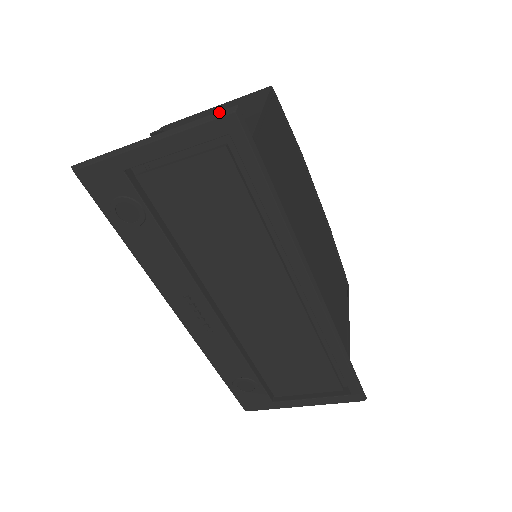
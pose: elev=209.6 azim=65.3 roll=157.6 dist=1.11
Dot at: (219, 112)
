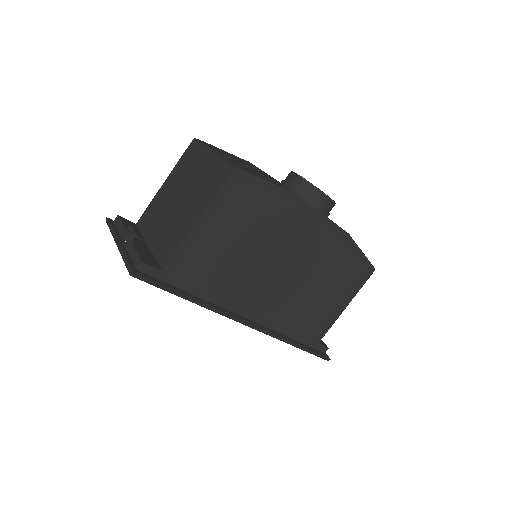
Dot at: (127, 267)
